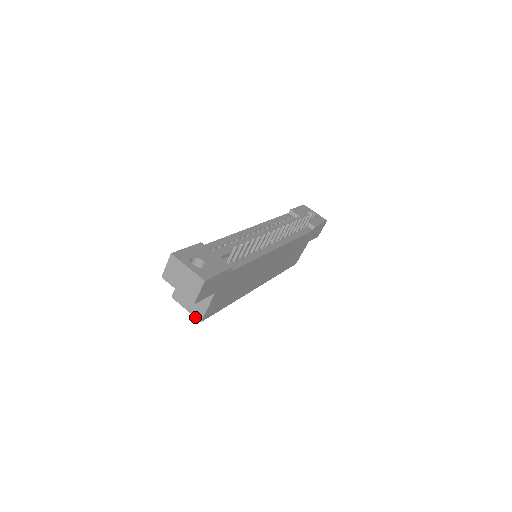
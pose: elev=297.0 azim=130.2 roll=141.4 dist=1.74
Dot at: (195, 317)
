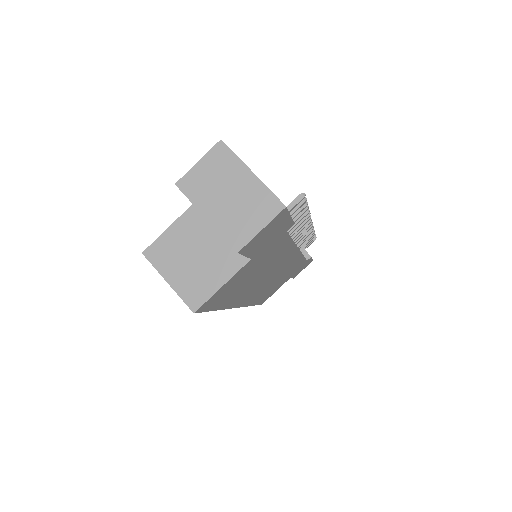
Dot at: (184, 301)
